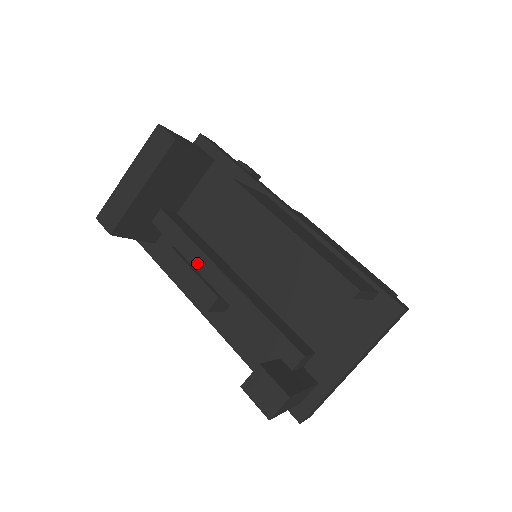
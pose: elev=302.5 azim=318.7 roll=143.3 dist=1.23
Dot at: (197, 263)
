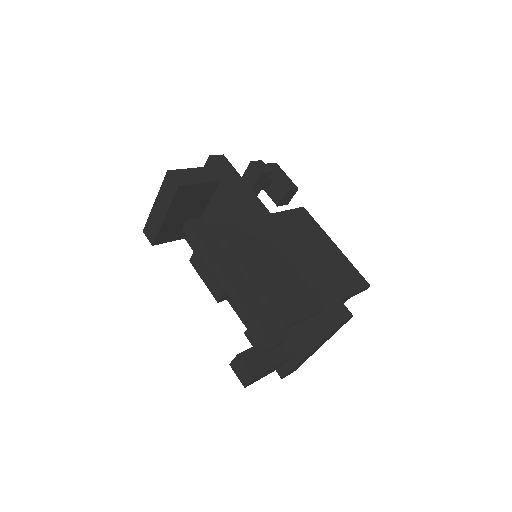
Dot at: (211, 266)
